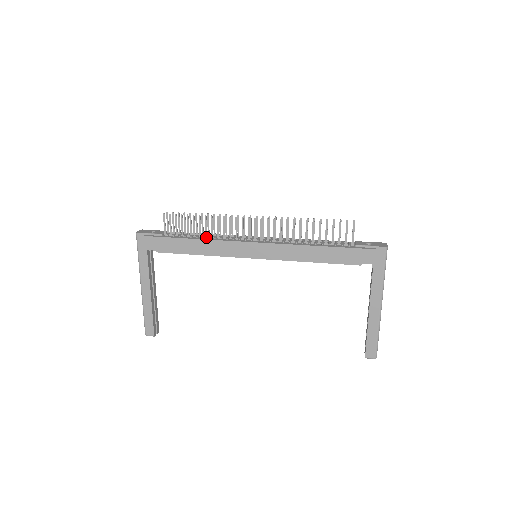
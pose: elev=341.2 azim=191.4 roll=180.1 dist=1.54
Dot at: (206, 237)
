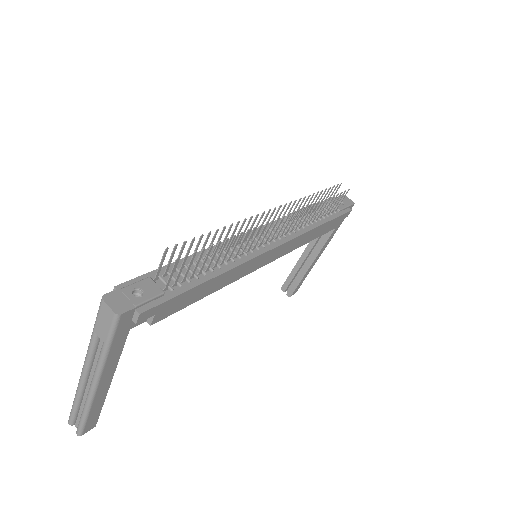
Dot at: (222, 264)
